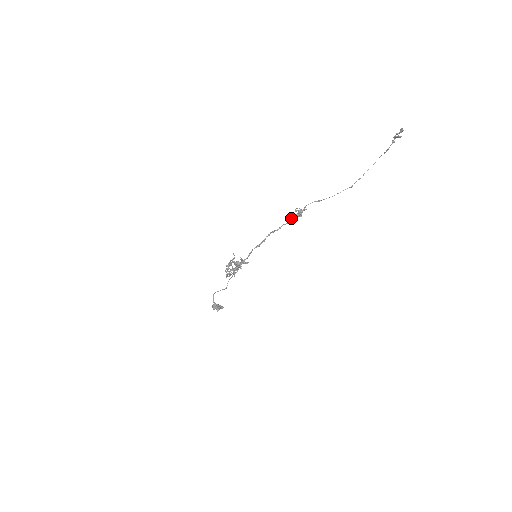
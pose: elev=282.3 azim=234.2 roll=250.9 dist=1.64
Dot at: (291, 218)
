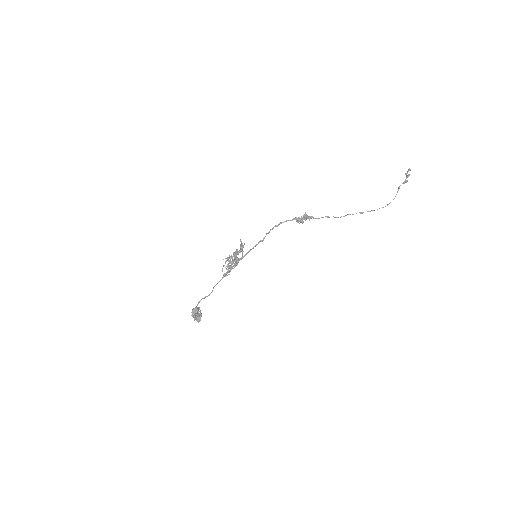
Dot at: (297, 218)
